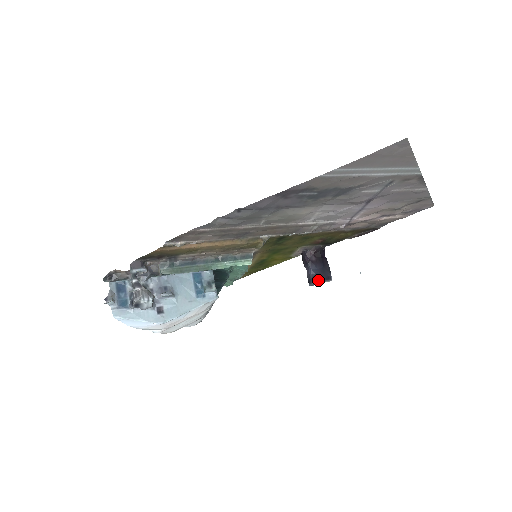
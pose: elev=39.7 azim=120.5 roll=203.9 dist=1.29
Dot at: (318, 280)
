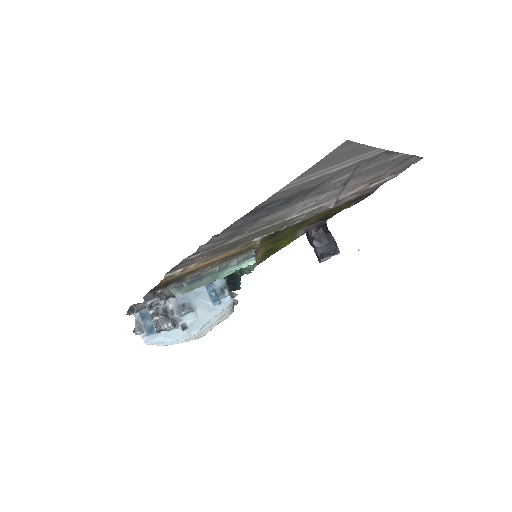
Dot at: (326, 257)
